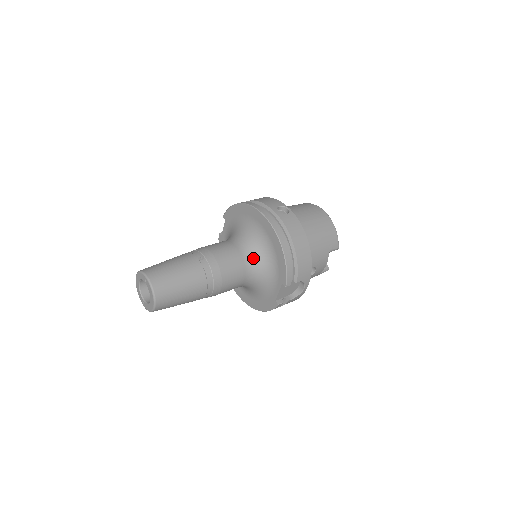
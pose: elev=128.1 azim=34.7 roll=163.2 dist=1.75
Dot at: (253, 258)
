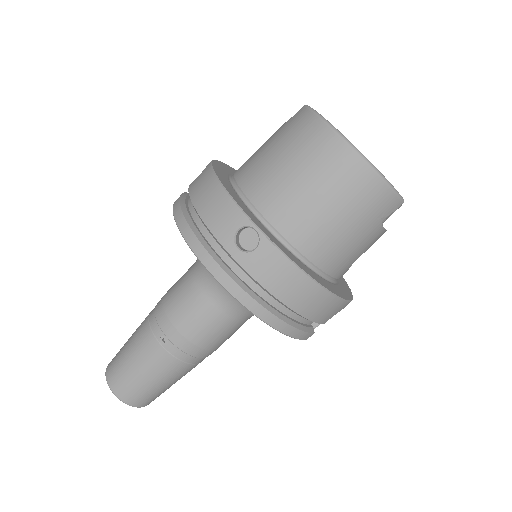
Dot at: (240, 306)
